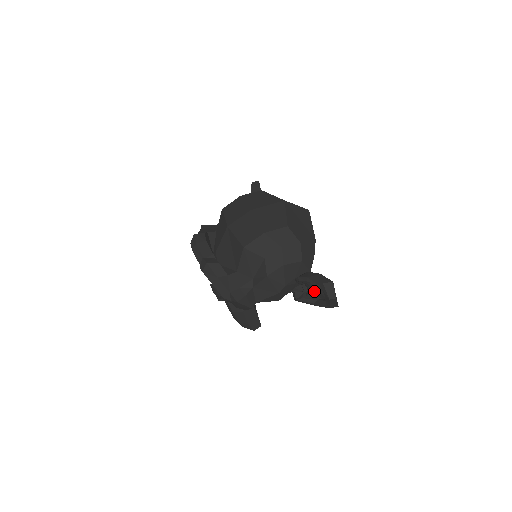
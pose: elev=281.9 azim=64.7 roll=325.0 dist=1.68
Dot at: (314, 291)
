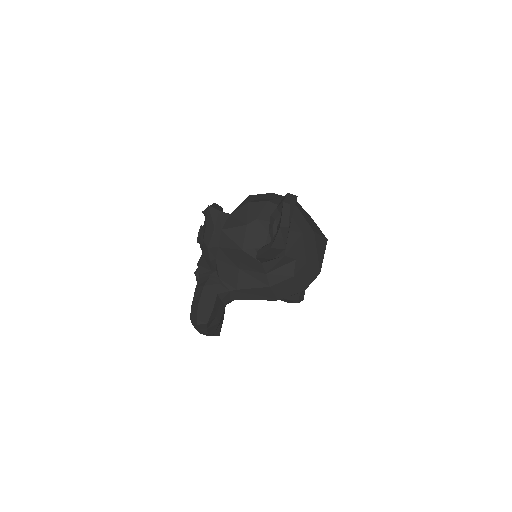
Dot at: occluded
